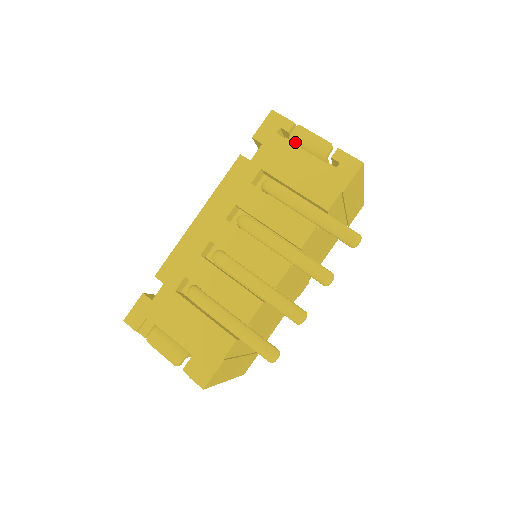
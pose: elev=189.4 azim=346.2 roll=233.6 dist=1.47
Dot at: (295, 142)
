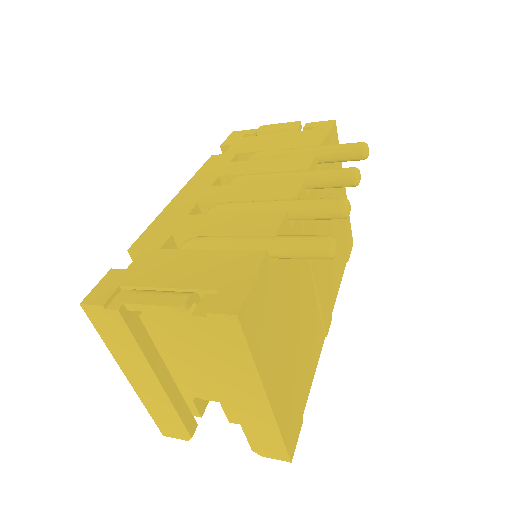
Dot at: (264, 135)
